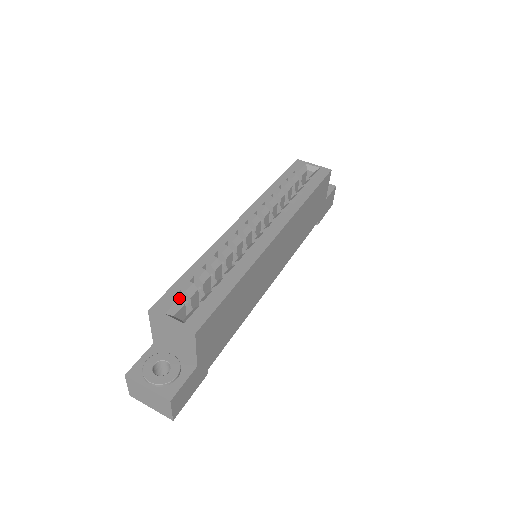
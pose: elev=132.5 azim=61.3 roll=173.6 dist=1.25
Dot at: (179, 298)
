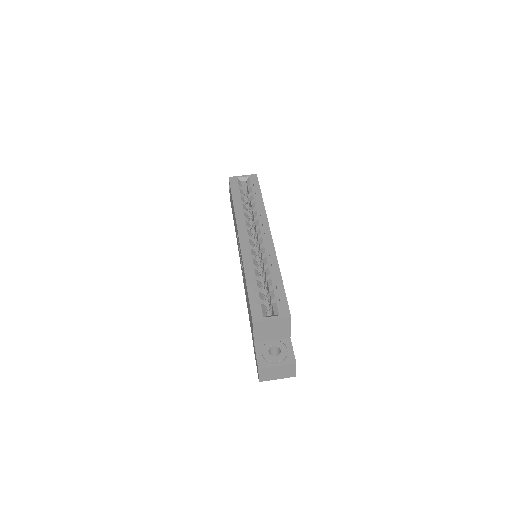
Dot at: (261, 304)
